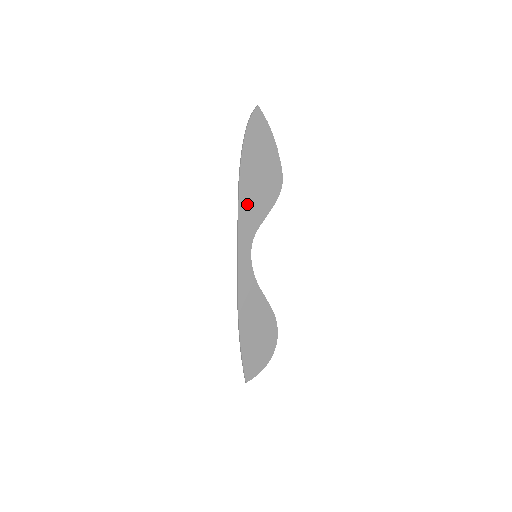
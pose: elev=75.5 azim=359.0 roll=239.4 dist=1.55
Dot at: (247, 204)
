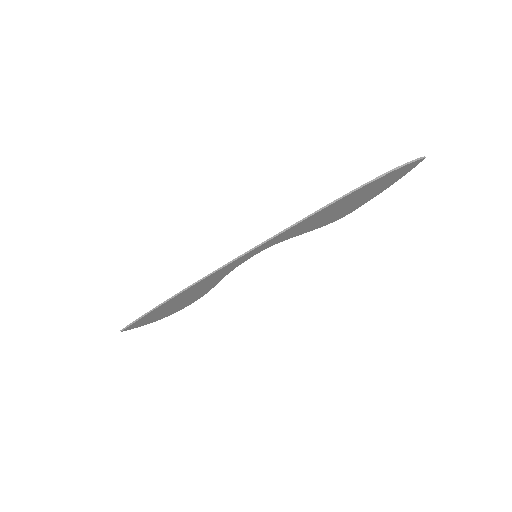
Dot at: (309, 221)
